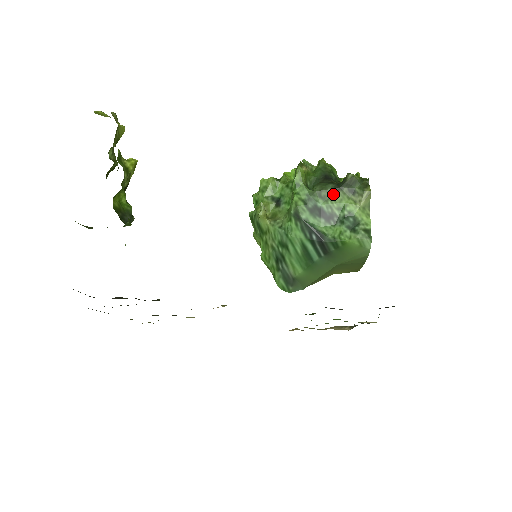
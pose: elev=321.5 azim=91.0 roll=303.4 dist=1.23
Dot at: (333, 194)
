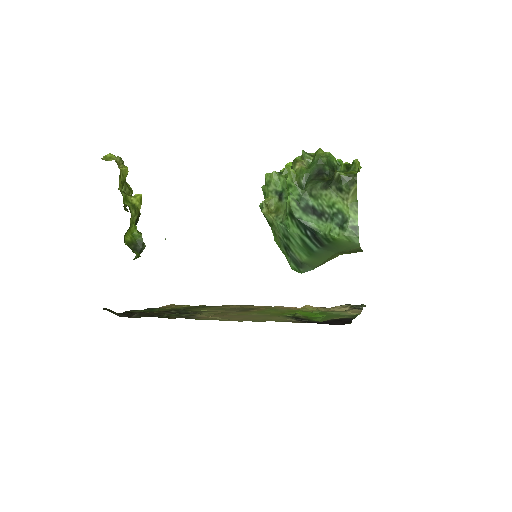
Dot at: (322, 193)
